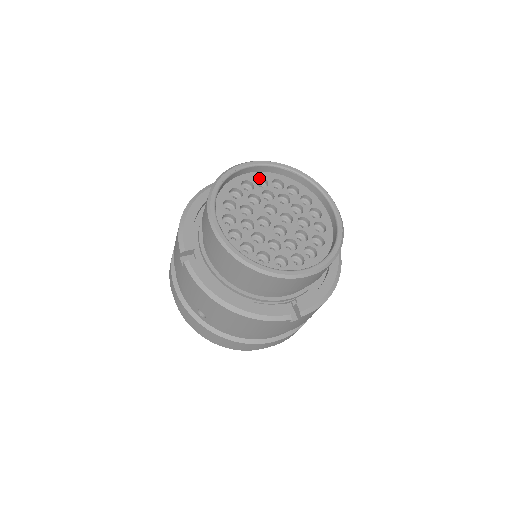
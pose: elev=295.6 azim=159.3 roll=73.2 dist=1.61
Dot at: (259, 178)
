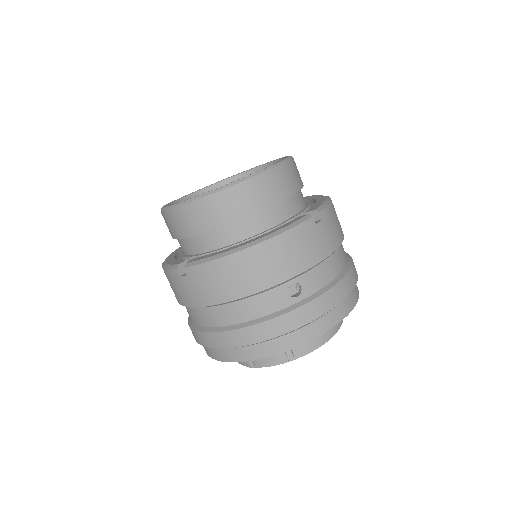
Dot at: occluded
